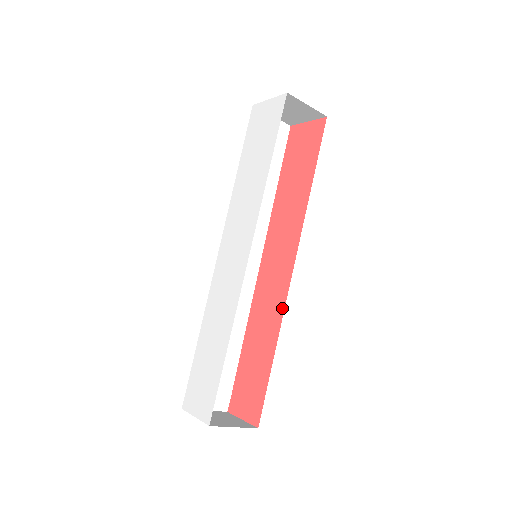
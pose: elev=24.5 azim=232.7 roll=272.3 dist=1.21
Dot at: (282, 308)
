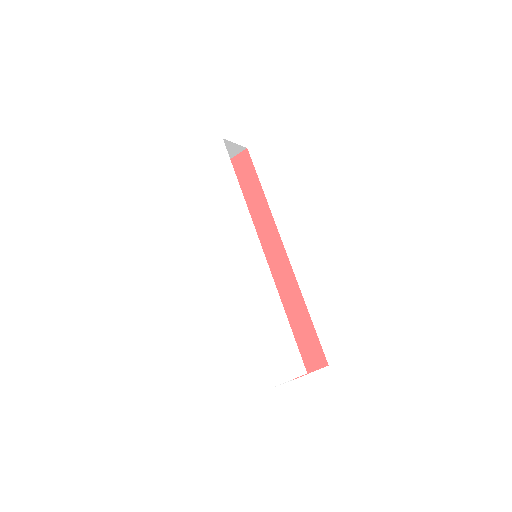
Dot at: (294, 280)
